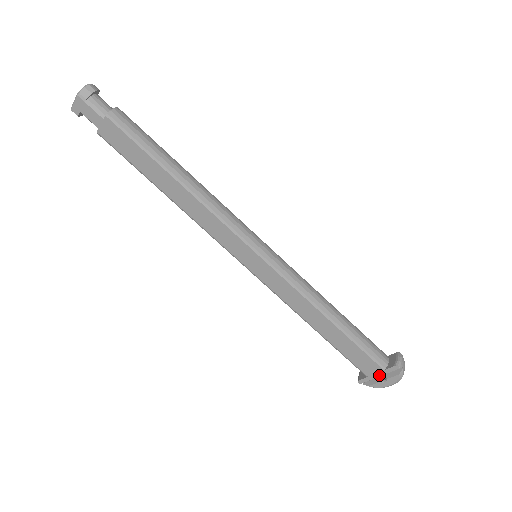
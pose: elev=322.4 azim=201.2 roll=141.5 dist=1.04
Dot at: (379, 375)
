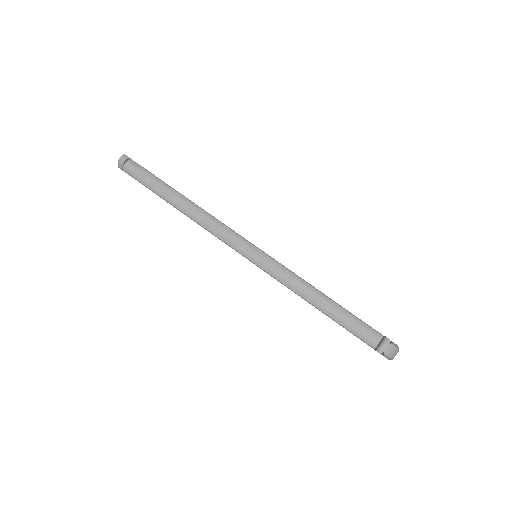
Dot at: occluded
